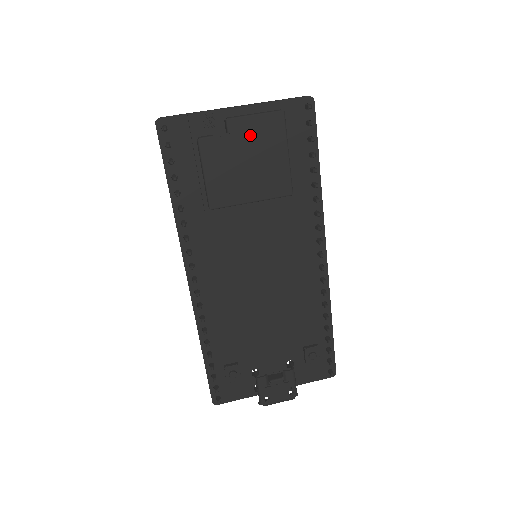
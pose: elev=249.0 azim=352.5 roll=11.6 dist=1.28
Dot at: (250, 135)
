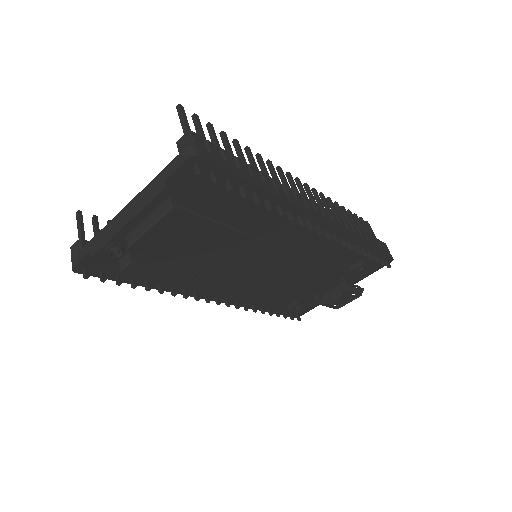
Dot at: (163, 239)
